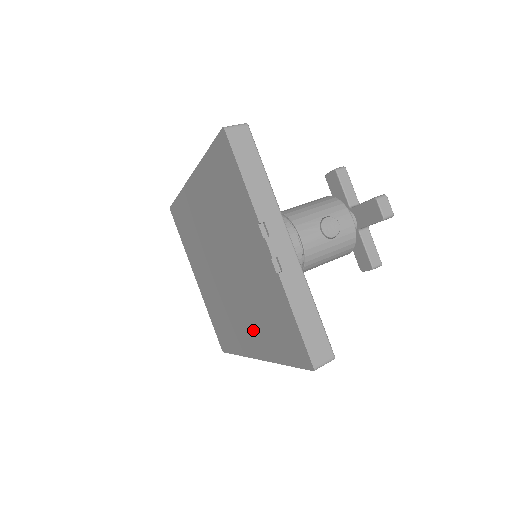
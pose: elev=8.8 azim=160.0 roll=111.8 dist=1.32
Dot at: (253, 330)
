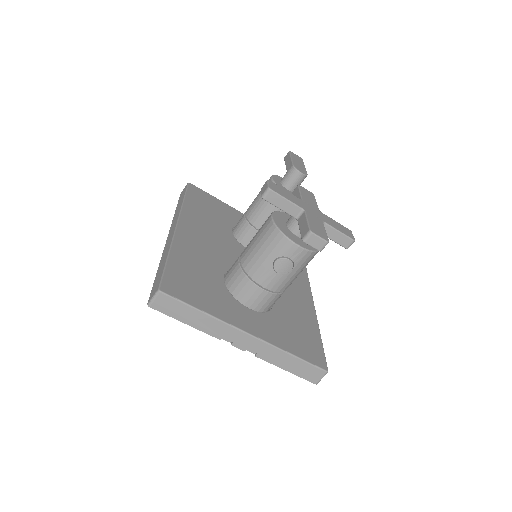
Dot at: occluded
